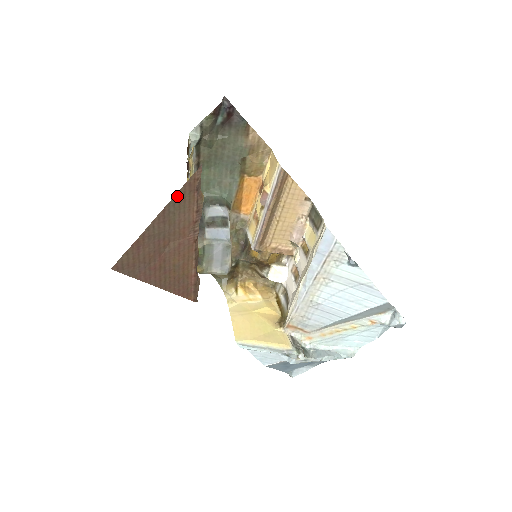
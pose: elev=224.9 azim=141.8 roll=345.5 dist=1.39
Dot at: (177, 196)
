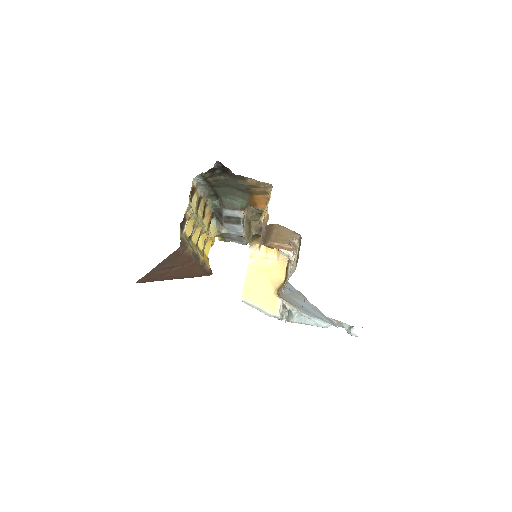
Dot at: (167, 258)
